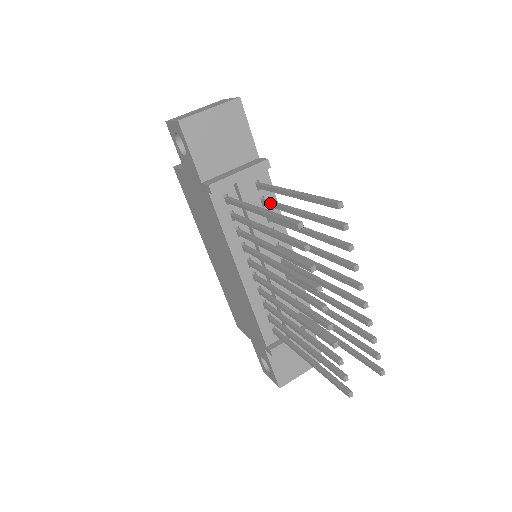
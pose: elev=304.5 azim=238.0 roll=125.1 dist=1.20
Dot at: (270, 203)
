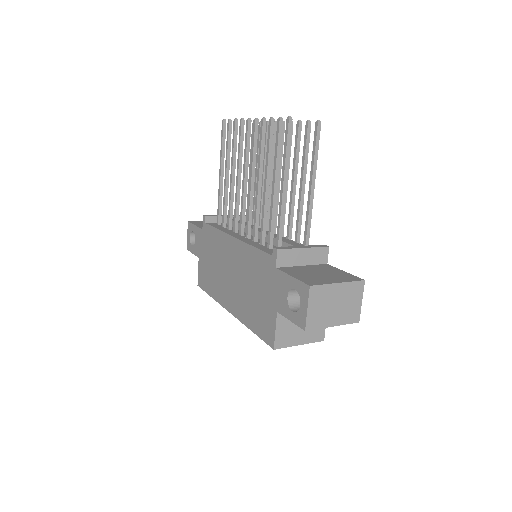
Dot at: (246, 211)
